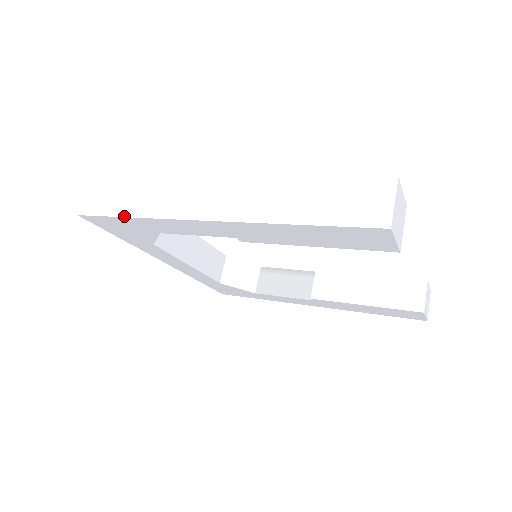
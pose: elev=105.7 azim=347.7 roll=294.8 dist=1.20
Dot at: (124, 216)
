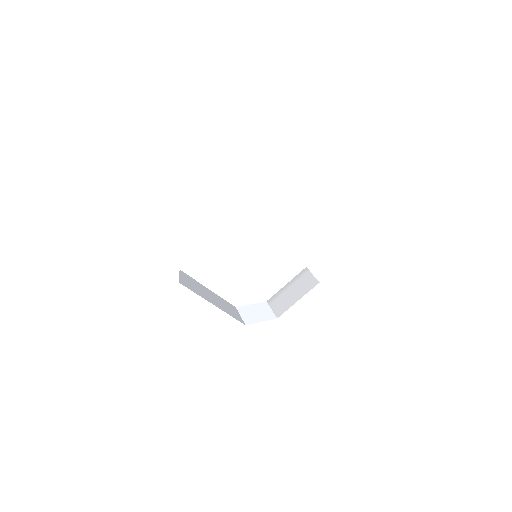
Dot at: (149, 240)
